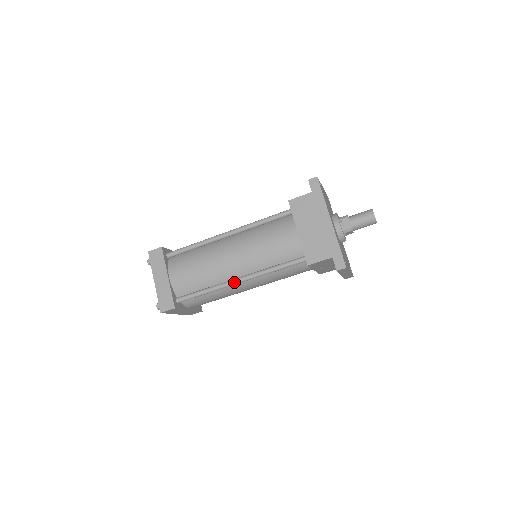
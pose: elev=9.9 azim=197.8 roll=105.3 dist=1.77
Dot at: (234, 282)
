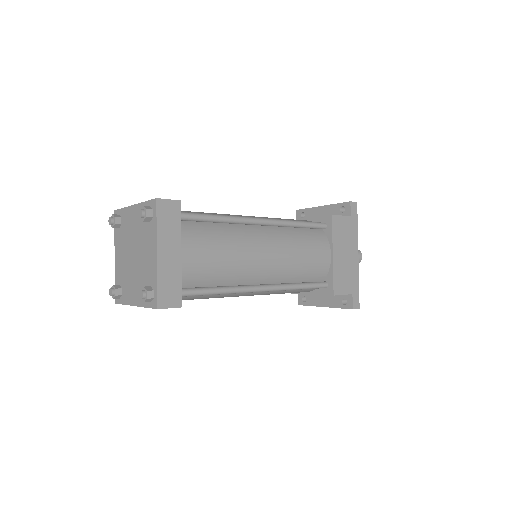
Dot at: (258, 289)
